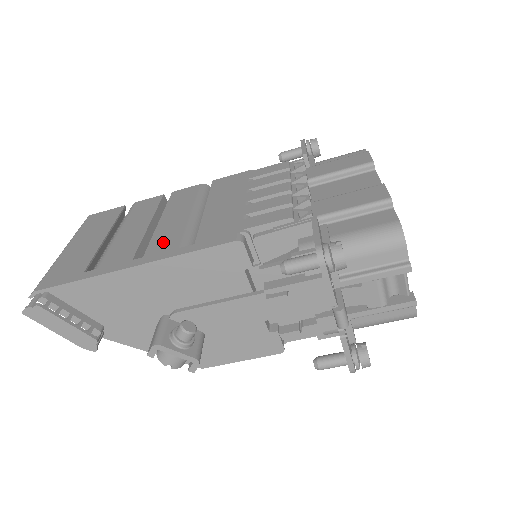
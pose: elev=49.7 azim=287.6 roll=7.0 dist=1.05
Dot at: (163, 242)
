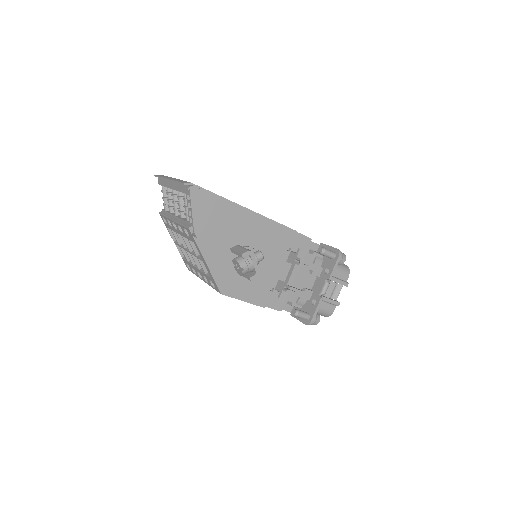
Dot at: occluded
